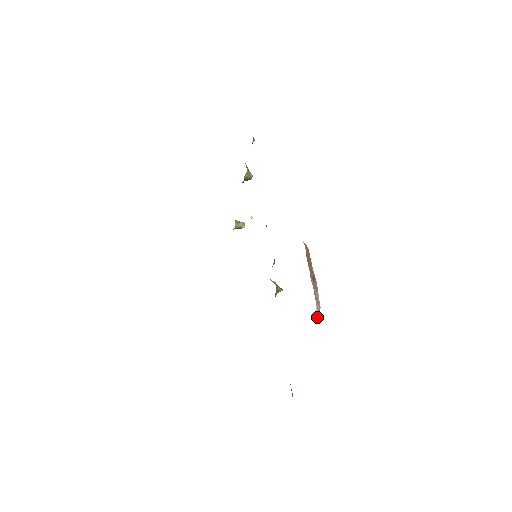
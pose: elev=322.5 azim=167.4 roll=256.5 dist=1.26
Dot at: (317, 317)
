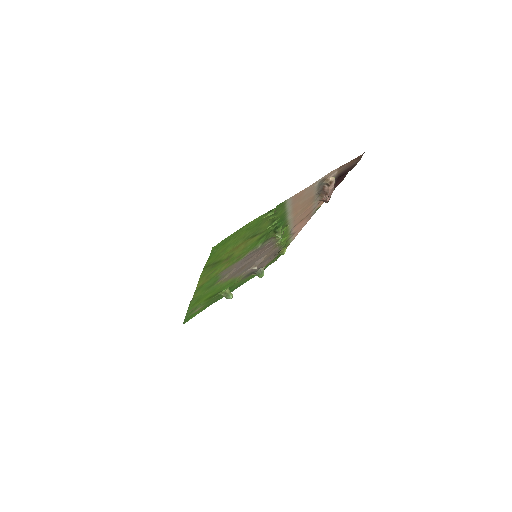
Dot at: (331, 183)
